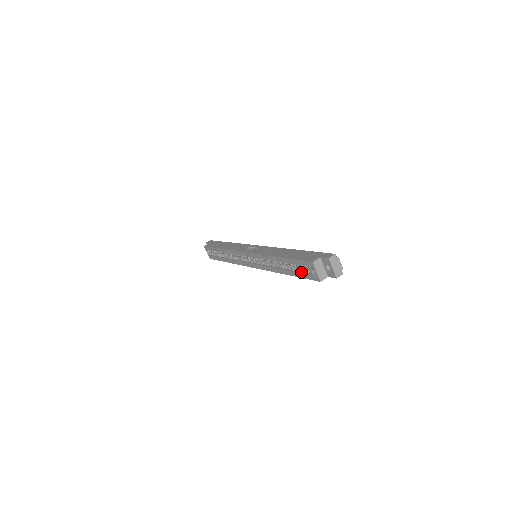
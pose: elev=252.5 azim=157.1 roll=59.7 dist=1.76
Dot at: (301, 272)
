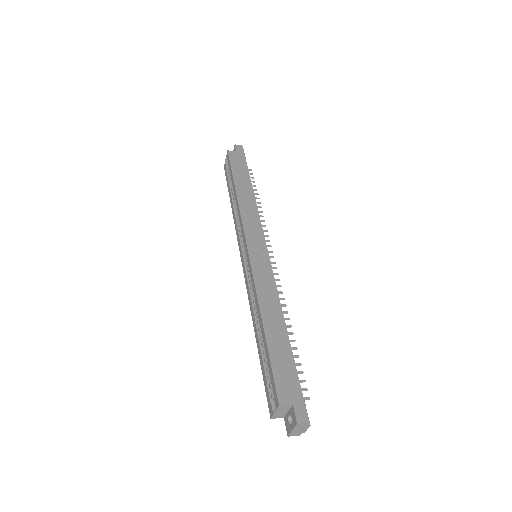
Dot at: (266, 374)
